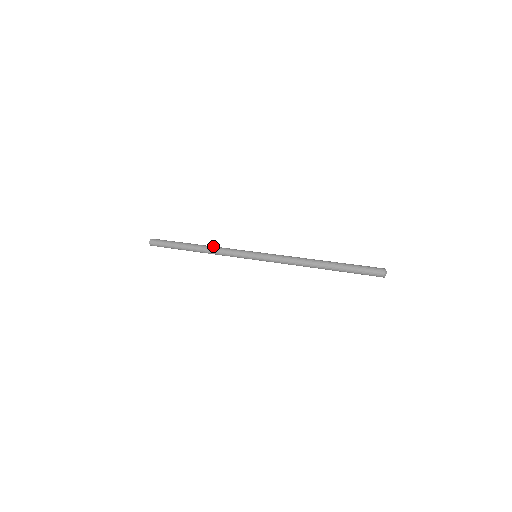
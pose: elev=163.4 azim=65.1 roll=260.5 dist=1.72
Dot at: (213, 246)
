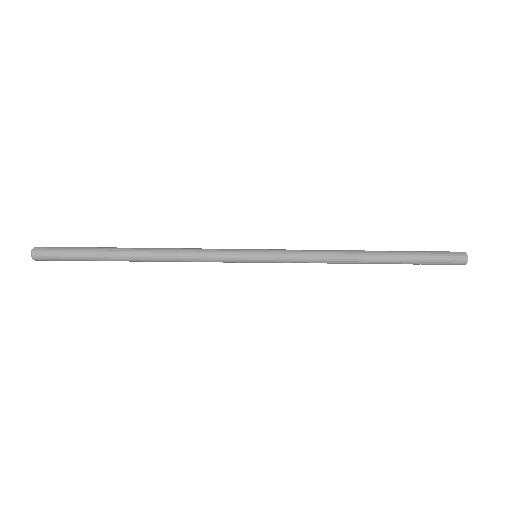
Dot at: occluded
